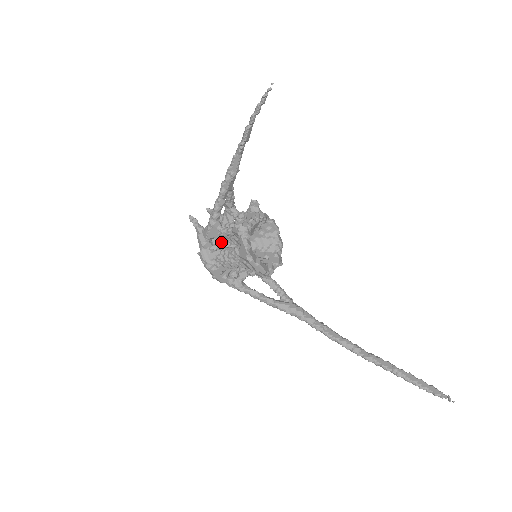
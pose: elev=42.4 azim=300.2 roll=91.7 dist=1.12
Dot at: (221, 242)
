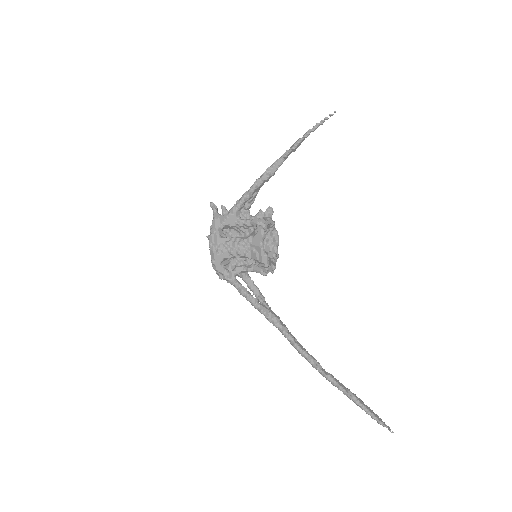
Dot at: (230, 234)
